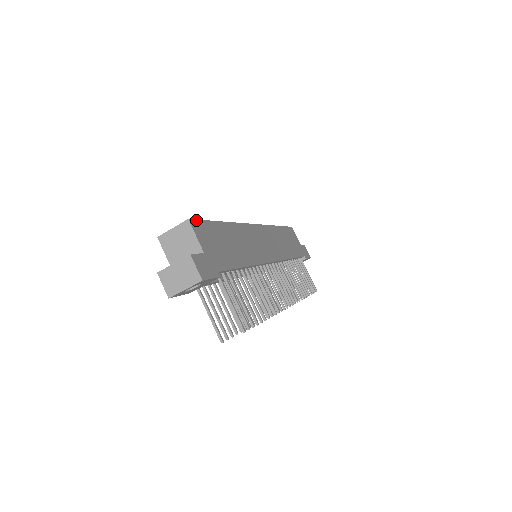
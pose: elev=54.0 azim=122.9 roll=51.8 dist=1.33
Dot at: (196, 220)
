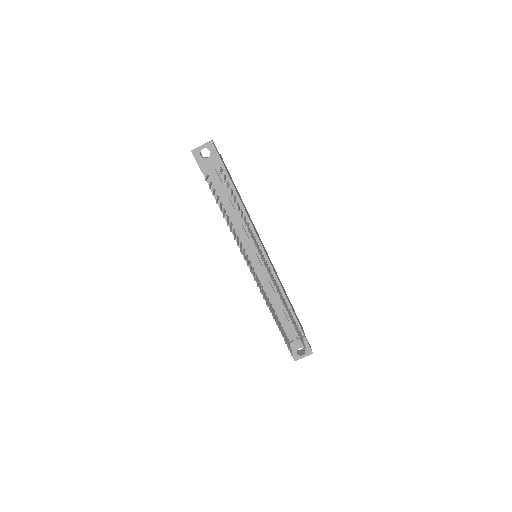
Dot at: occluded
